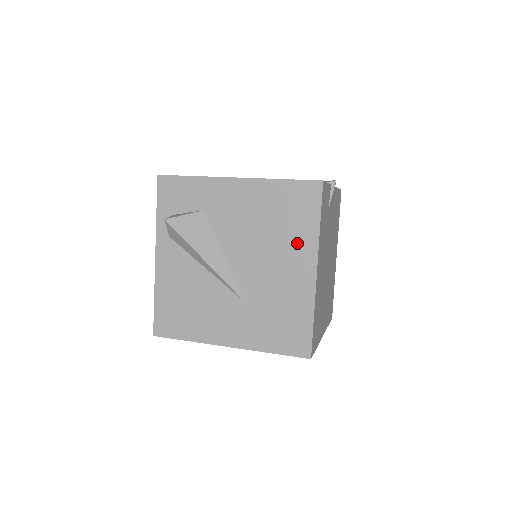
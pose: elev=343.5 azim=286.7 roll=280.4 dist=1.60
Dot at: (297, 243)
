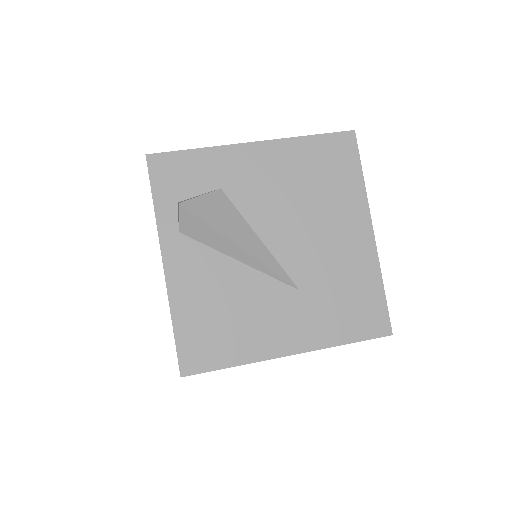
Dot at: (344, 204)
